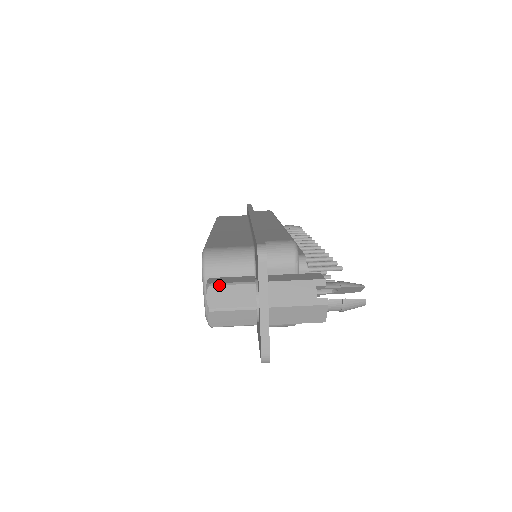
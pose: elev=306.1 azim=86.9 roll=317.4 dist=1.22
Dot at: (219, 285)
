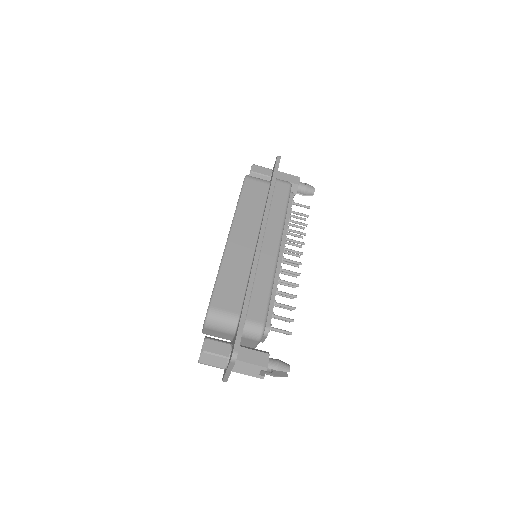
Dot at: (208, 354)
